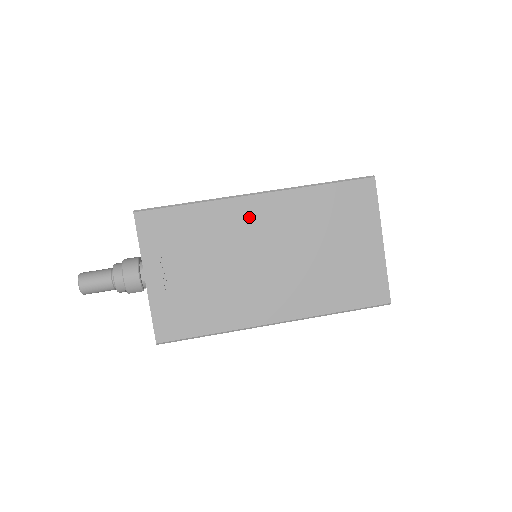
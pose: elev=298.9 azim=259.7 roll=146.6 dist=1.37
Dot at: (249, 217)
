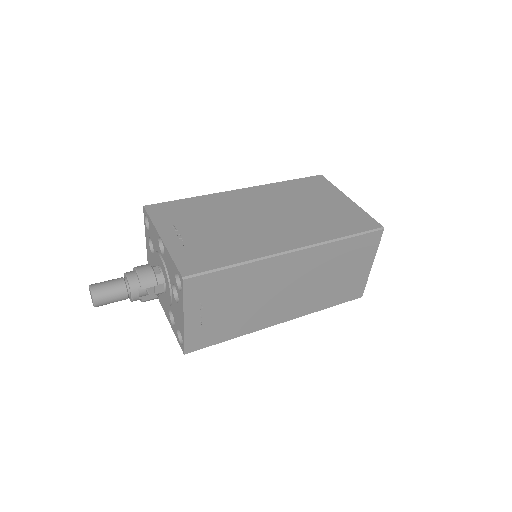
Dot at: (239, 199)
